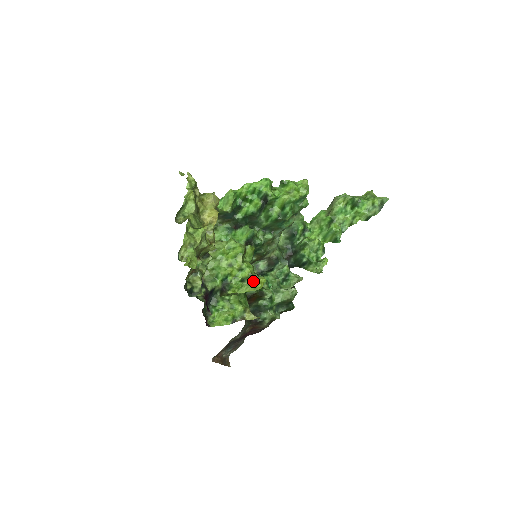
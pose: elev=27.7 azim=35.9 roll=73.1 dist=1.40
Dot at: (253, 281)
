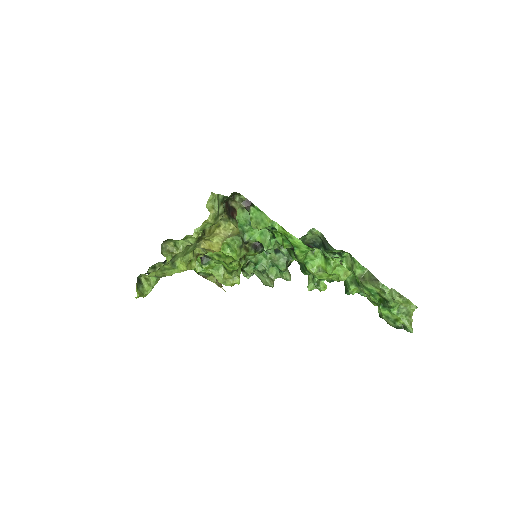
Dot at: (228, 277)
